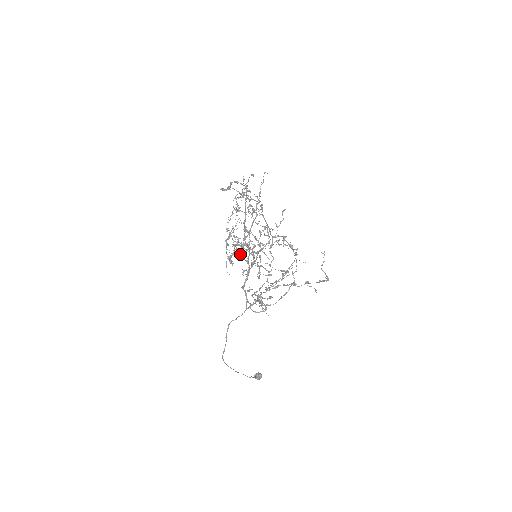
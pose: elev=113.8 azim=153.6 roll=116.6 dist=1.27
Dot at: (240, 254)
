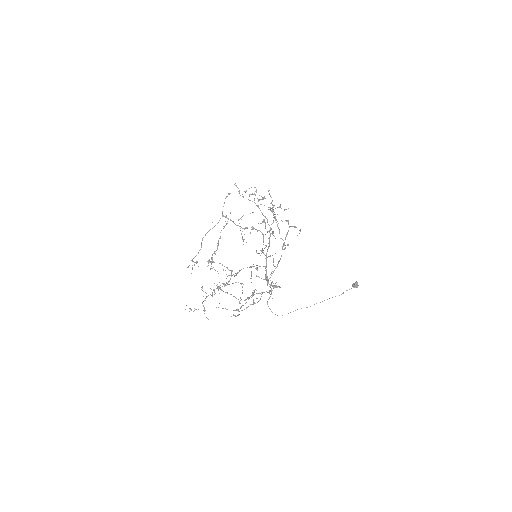
Dot at: (269, 237)
